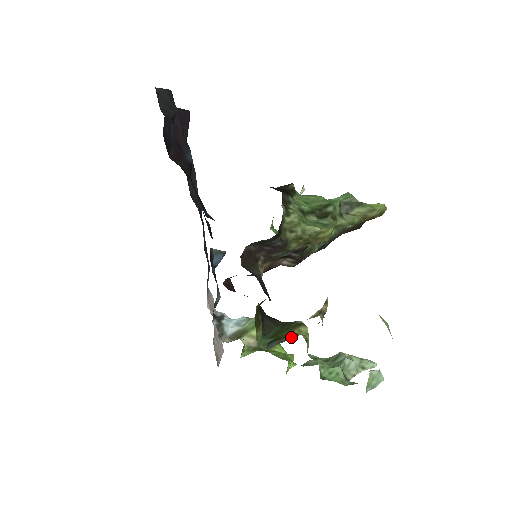
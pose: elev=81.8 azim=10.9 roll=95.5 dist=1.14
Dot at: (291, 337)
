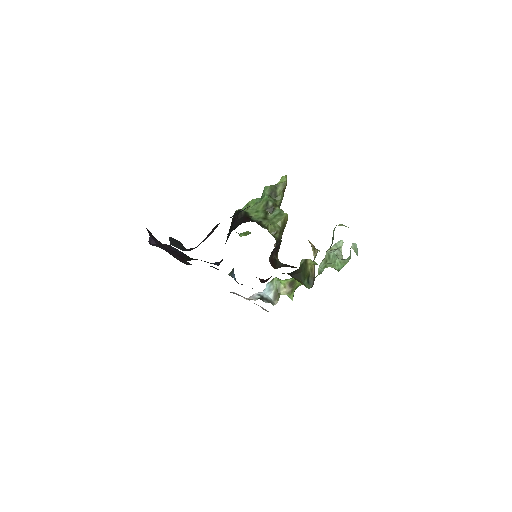
Dot at: (312, 271)
